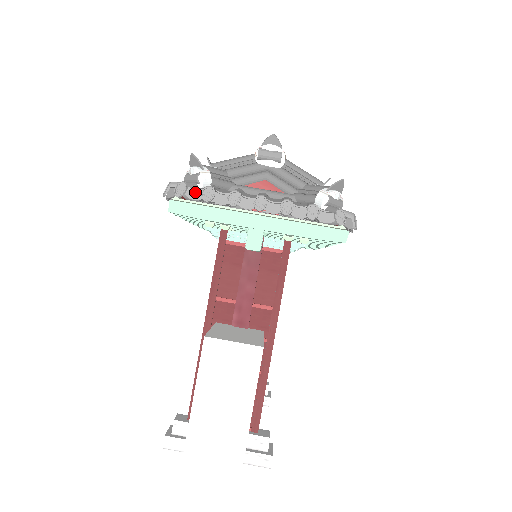
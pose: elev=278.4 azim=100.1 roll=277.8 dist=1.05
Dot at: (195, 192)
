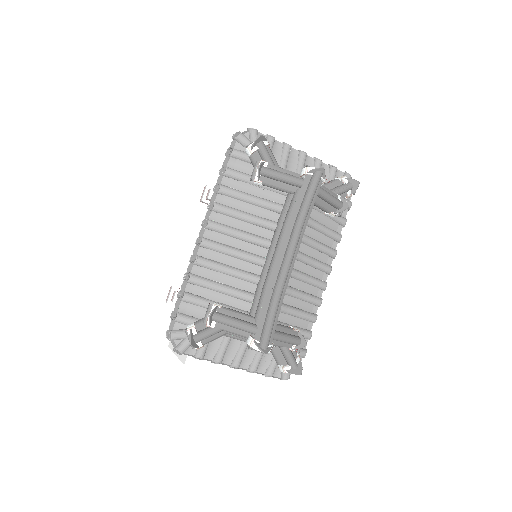
Dot at: (188, 355)
